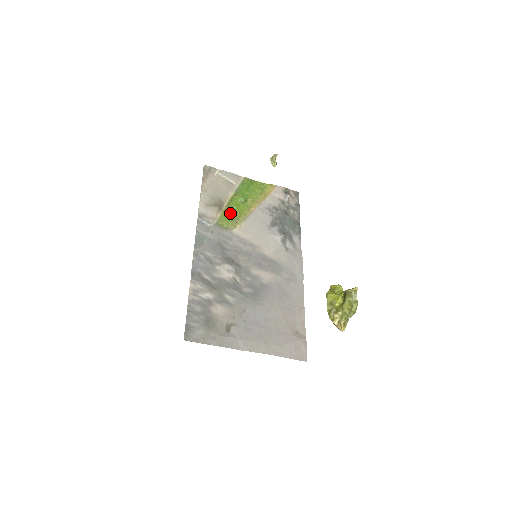
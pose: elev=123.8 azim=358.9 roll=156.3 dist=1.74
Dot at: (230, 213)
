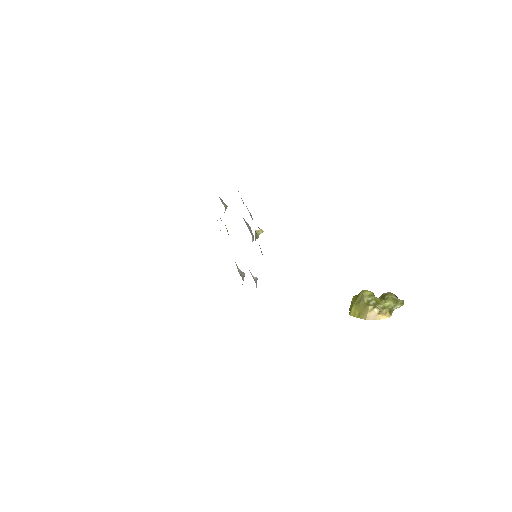
Dot at: occluded
